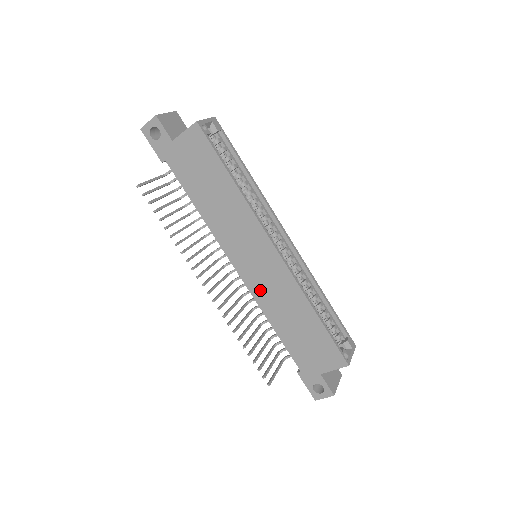
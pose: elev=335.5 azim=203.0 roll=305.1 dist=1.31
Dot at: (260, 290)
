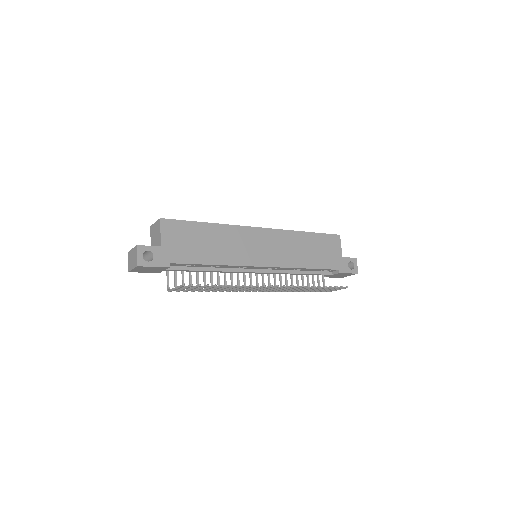
Dot at: (282, 259)
